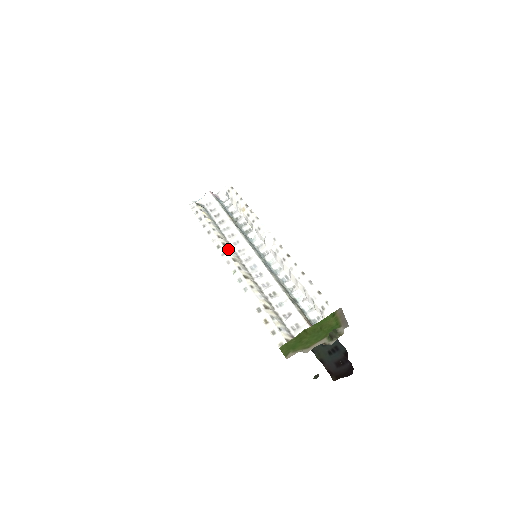
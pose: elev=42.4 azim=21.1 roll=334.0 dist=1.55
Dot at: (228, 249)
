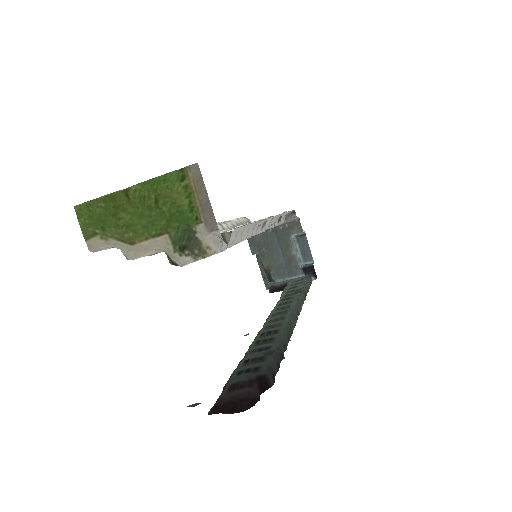
Dot at: occluded
